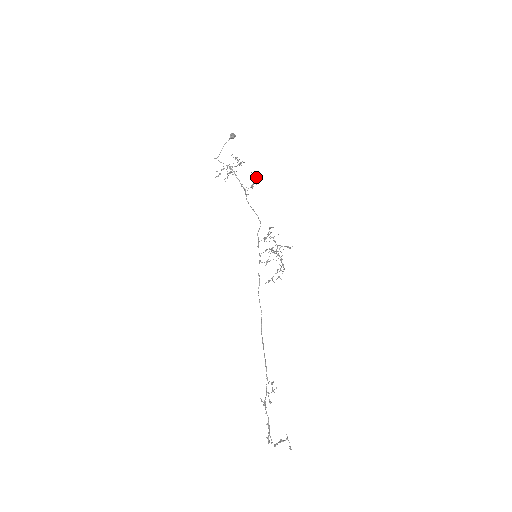
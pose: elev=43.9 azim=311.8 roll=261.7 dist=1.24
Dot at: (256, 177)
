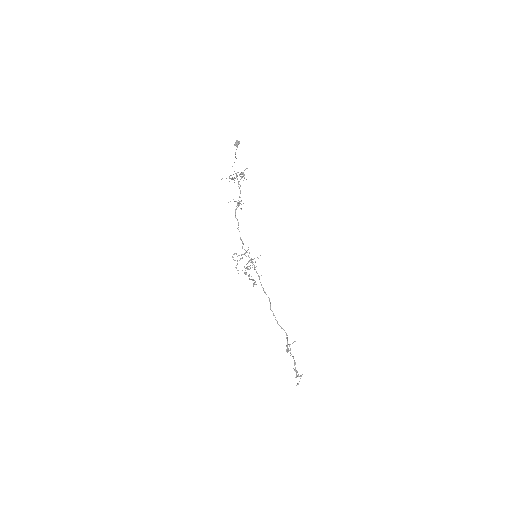
Dot at: (235, 201)
